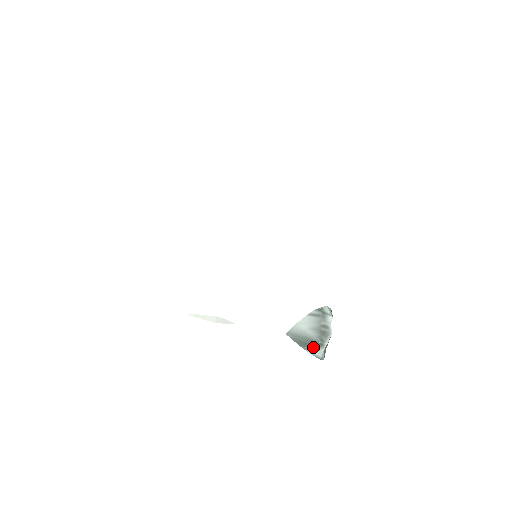
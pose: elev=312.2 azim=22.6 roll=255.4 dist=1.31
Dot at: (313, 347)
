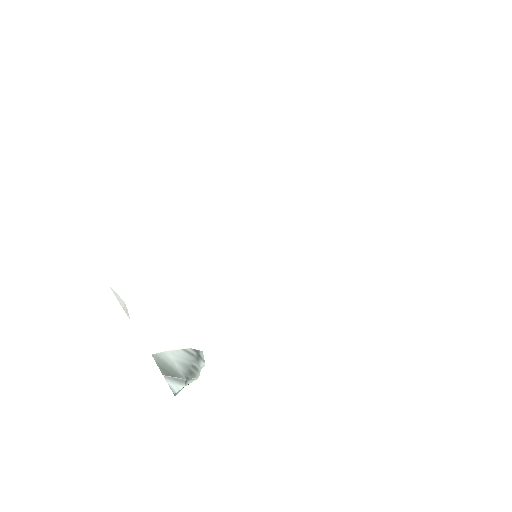
Dot at: (174, 379)
